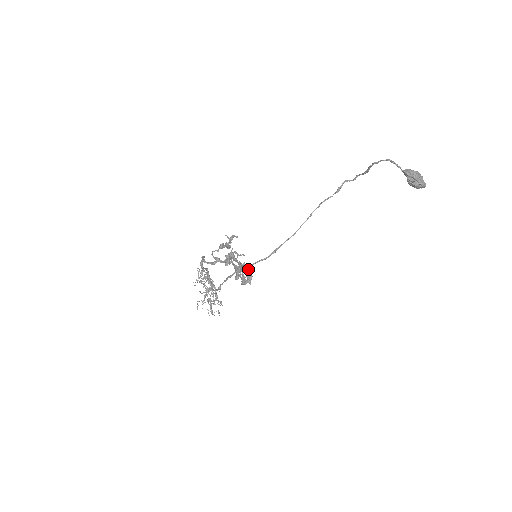
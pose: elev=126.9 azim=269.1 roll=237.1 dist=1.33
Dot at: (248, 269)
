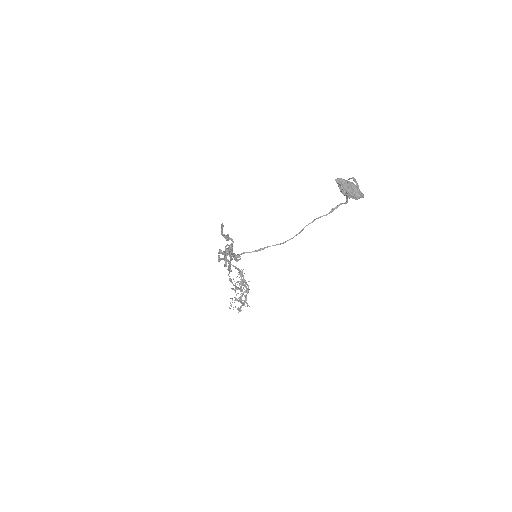
Dot at: (226, 254)
